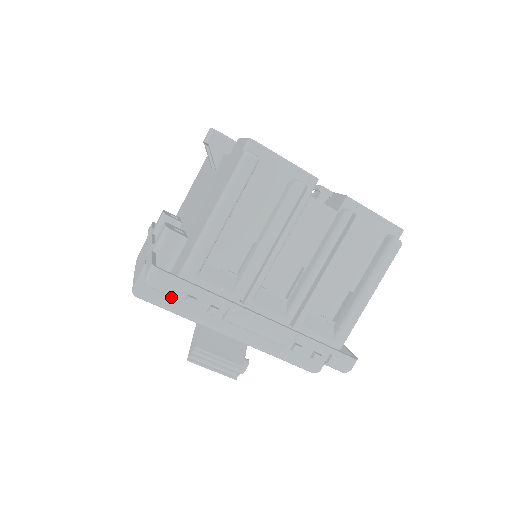
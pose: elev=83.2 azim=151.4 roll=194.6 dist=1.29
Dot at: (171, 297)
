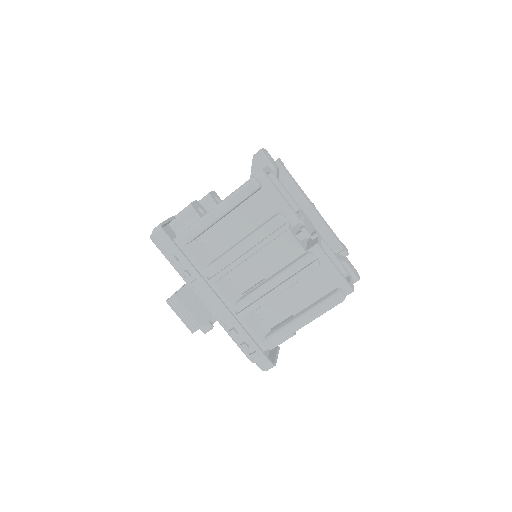
Dot at: occluded
